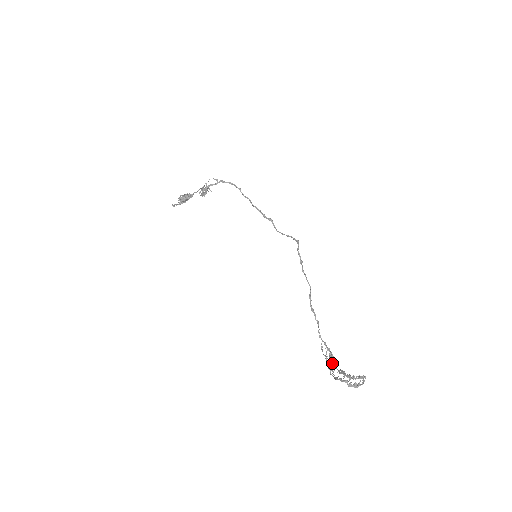
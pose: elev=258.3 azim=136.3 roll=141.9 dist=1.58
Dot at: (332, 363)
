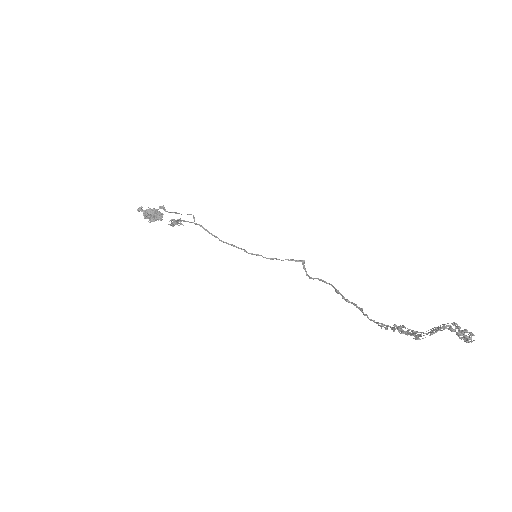
Dot at: occluded
